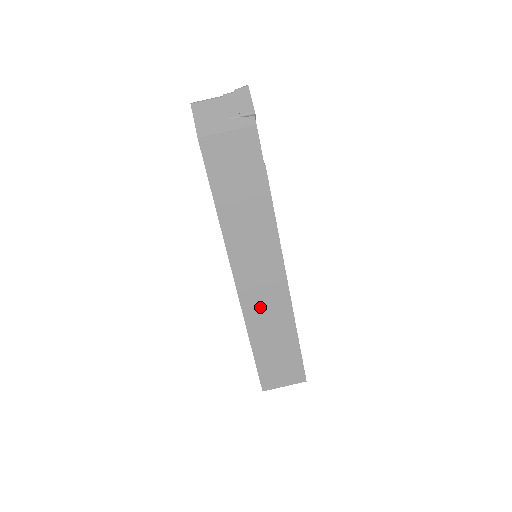
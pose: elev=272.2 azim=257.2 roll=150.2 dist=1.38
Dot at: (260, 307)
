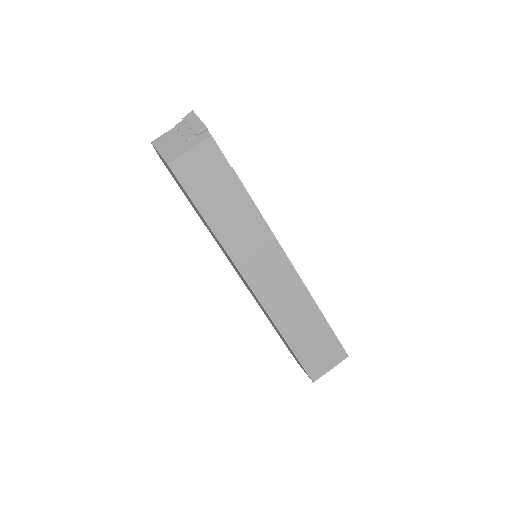
Dot at: (278, 298)
